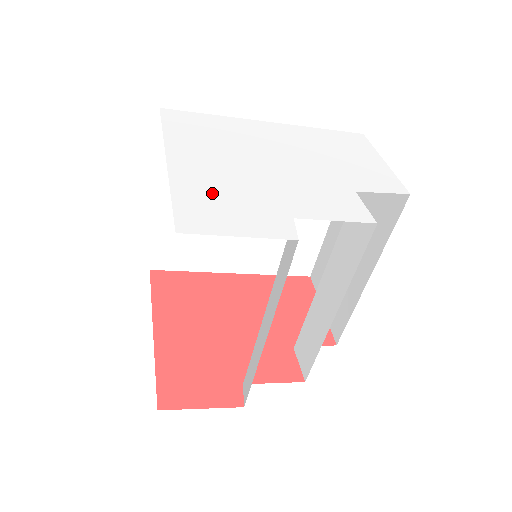
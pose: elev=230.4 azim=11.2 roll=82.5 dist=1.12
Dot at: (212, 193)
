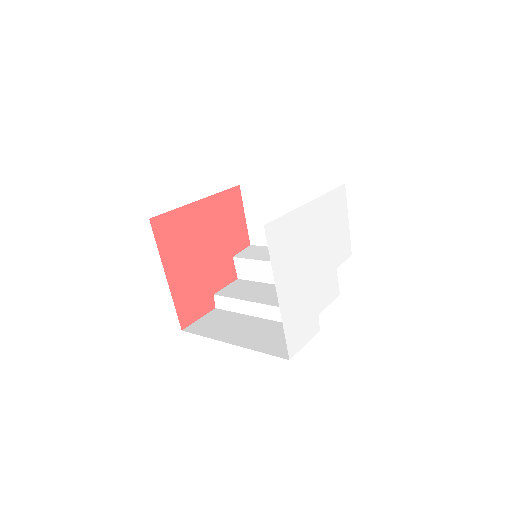
Dot at: (296, 318)
